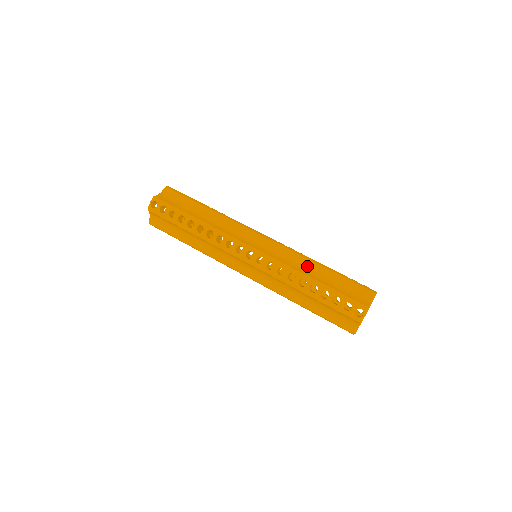
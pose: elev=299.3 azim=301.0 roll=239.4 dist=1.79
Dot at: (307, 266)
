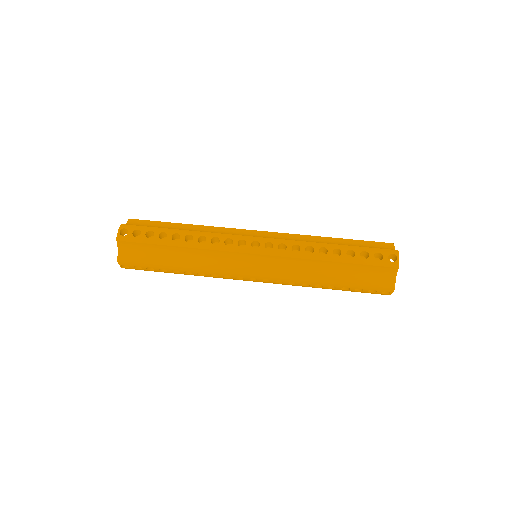
Dot at: (317, 241)
